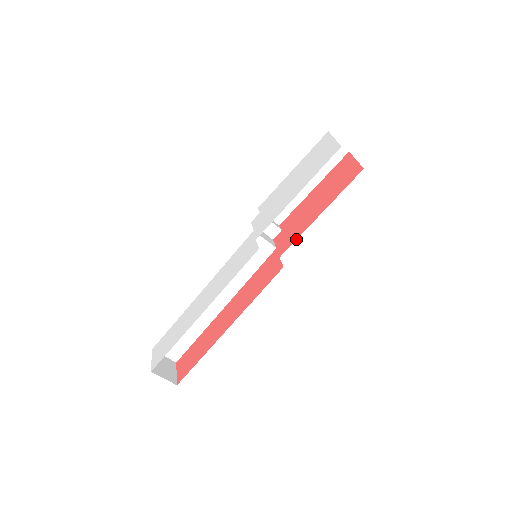
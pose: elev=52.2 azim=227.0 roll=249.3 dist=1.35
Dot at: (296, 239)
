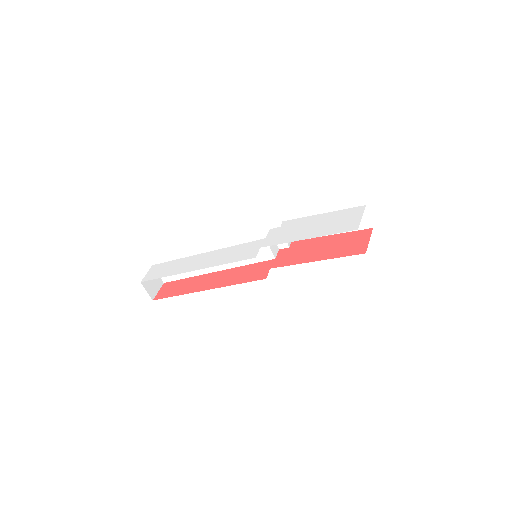
Dot at: (289, 265)
